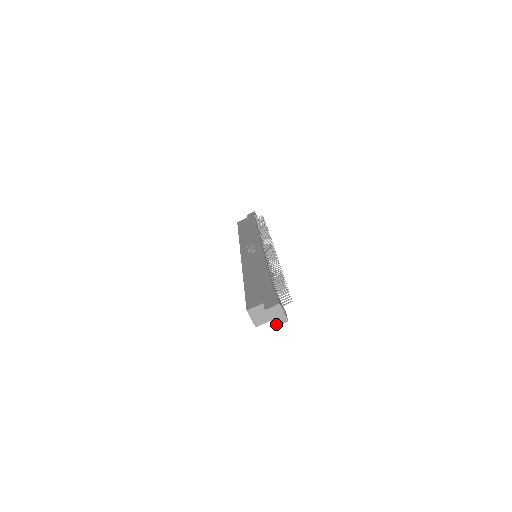
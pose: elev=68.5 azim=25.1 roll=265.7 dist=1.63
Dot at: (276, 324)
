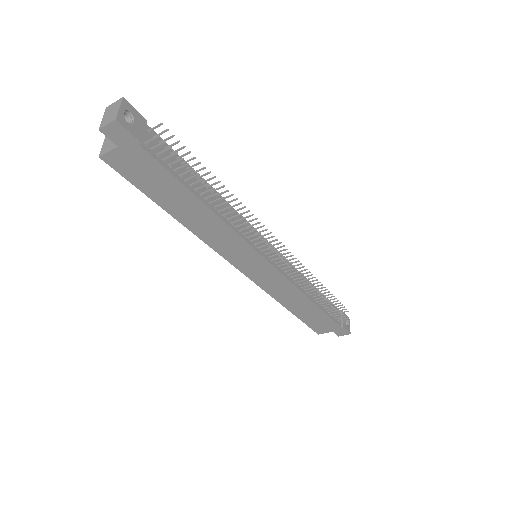
Dot at: (104, 125)
